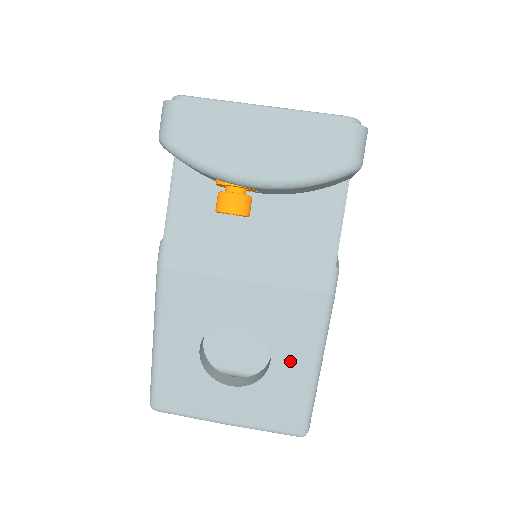
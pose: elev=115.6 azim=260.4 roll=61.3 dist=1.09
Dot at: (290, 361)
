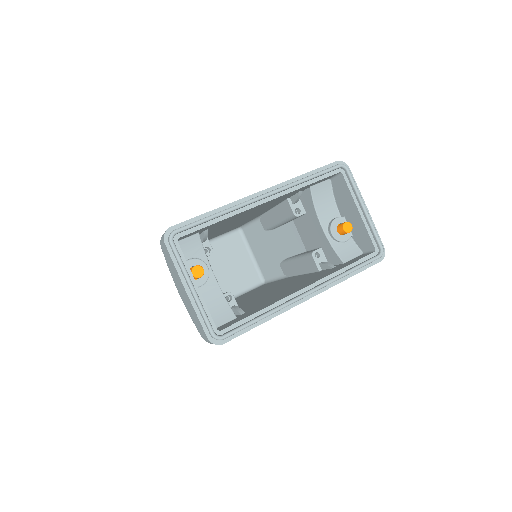
Dot at: occluded
